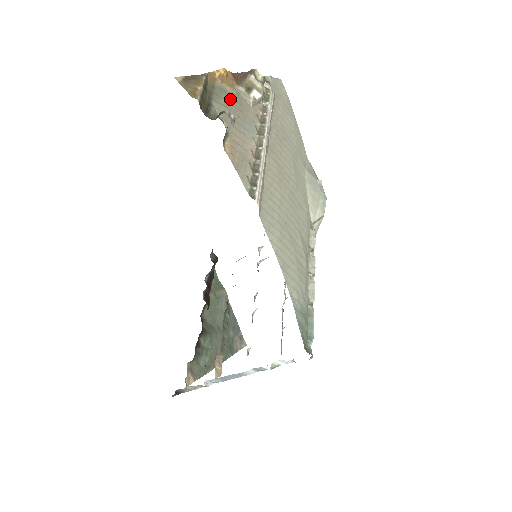
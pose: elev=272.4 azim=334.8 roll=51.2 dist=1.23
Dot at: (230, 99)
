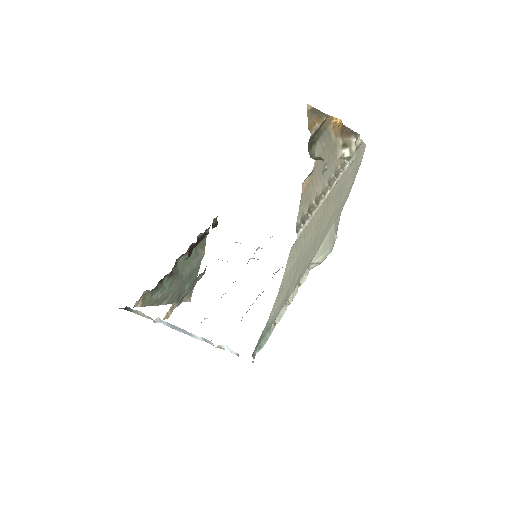
Dot at: (329, 145)
